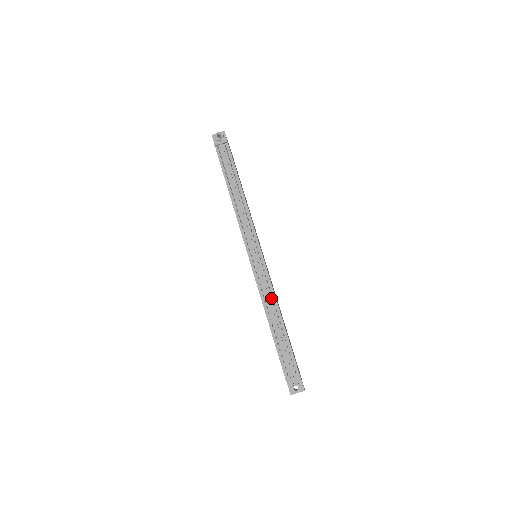
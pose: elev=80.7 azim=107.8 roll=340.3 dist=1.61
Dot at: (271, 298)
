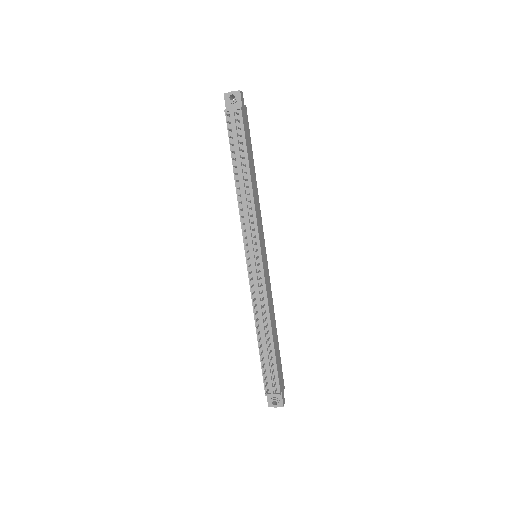
Dot at: (264, 309)
